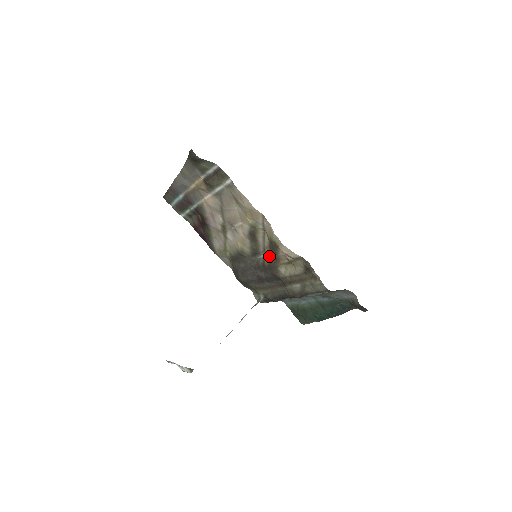
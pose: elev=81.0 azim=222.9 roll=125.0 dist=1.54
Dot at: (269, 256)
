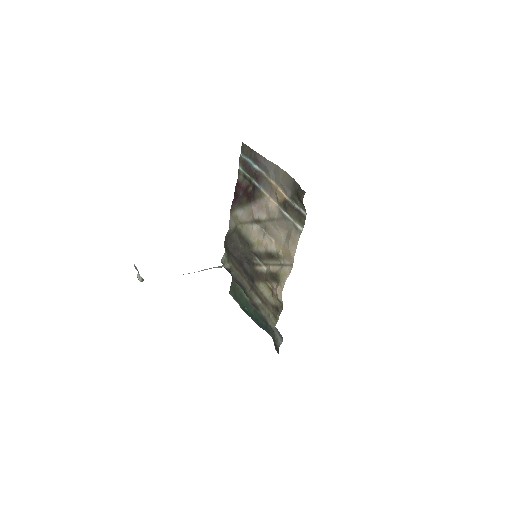
Dot at: (264, 270)
